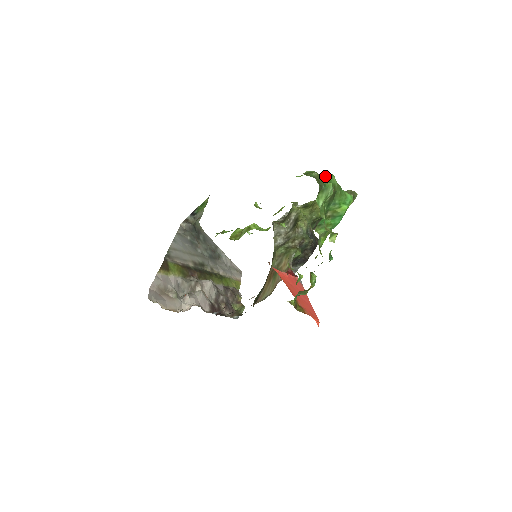
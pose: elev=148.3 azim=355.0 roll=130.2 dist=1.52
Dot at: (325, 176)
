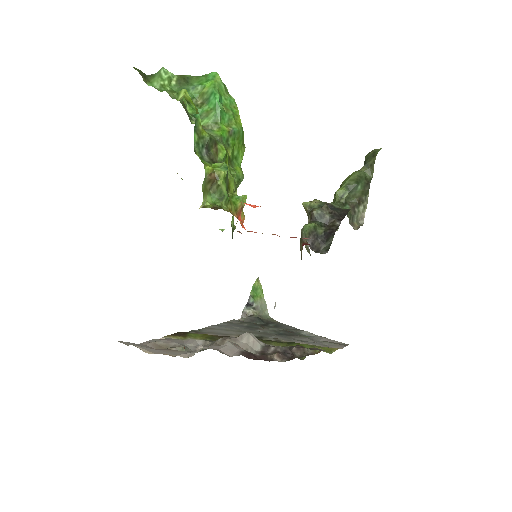
Dot at: occluded
